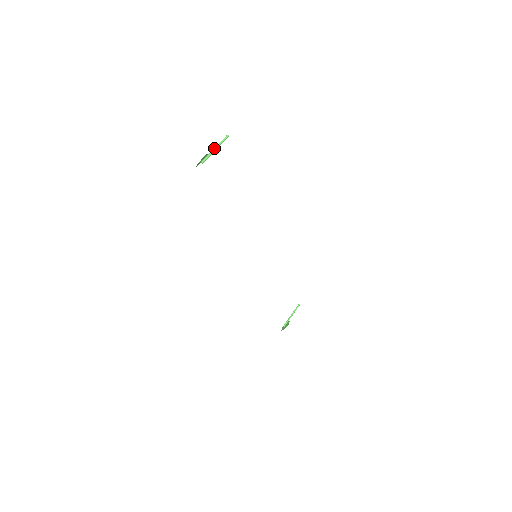
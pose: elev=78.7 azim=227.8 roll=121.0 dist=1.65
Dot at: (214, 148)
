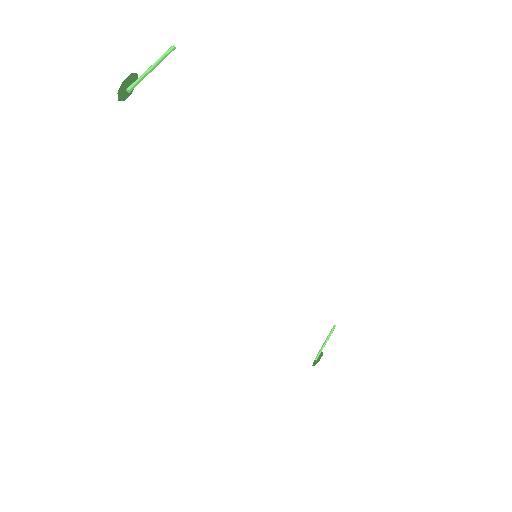
Dot at: occluded
